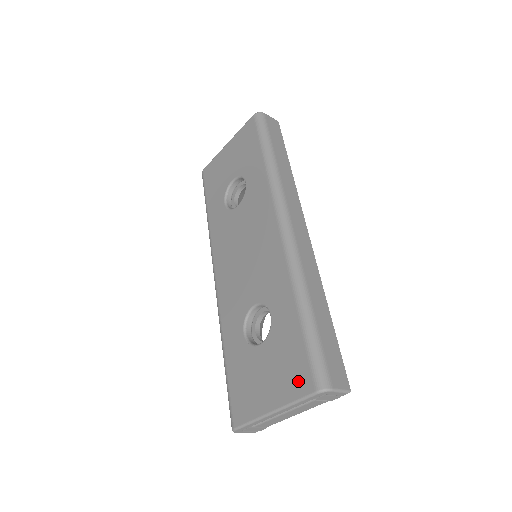
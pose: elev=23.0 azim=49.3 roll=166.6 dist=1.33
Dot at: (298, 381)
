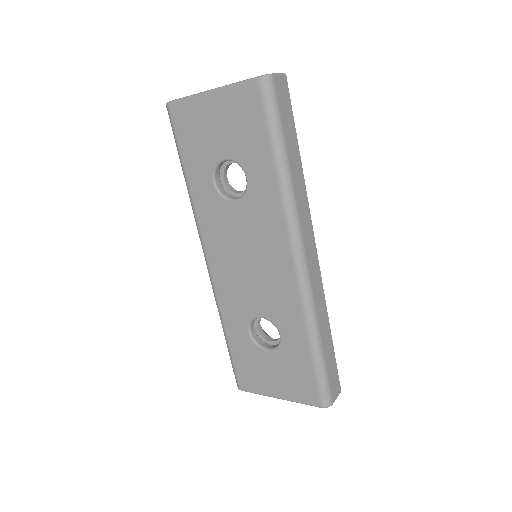
Dot at: (306, 394)
